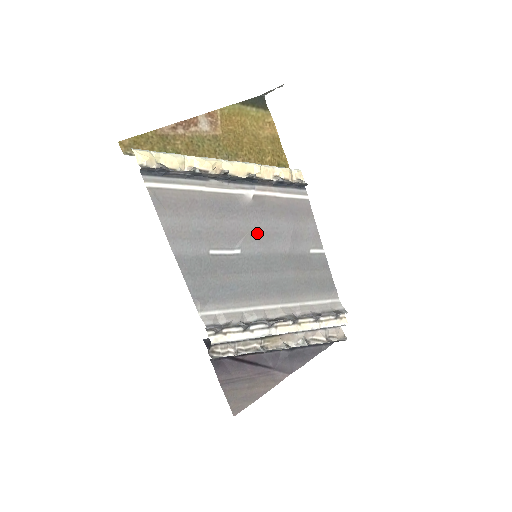
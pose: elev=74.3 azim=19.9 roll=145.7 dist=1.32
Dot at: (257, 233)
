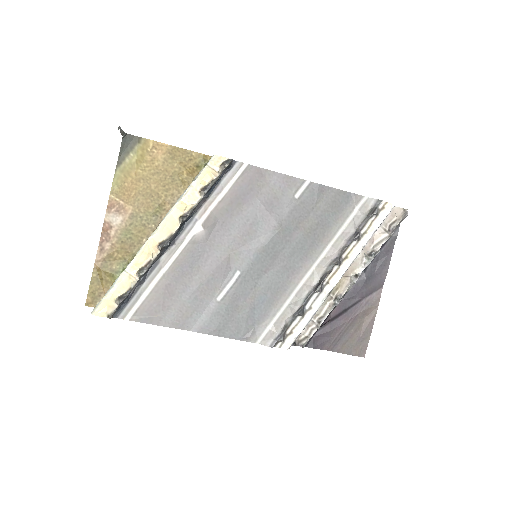
Dot at: (237, 244)
